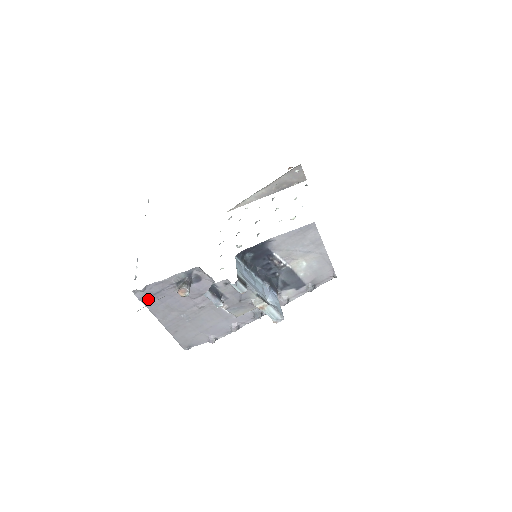
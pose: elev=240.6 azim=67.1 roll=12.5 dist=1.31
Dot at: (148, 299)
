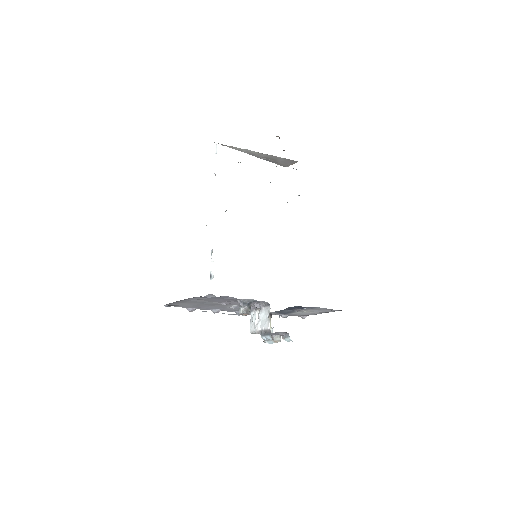
Dot at: (208, 297)
